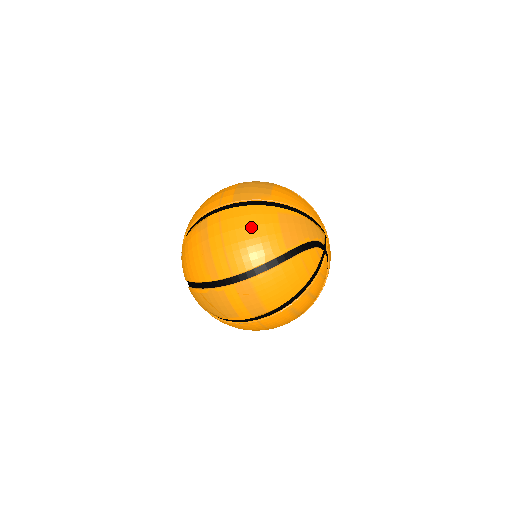
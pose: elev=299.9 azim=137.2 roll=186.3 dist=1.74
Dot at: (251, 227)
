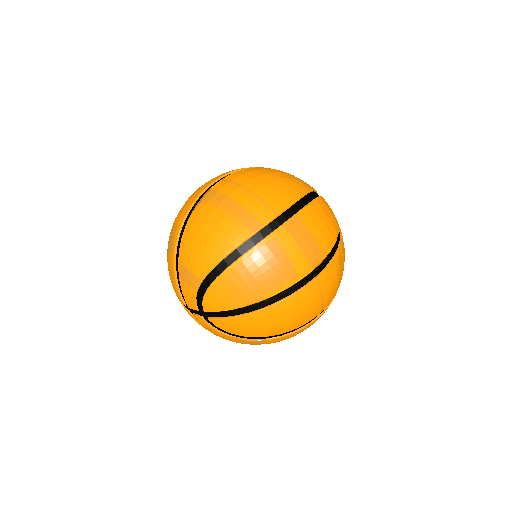
Dot at: (268, 174)
